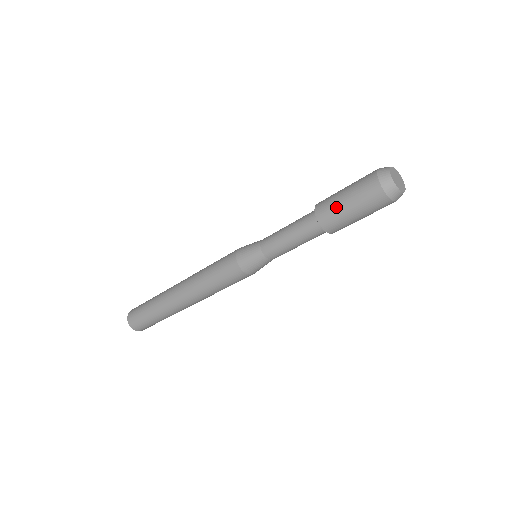
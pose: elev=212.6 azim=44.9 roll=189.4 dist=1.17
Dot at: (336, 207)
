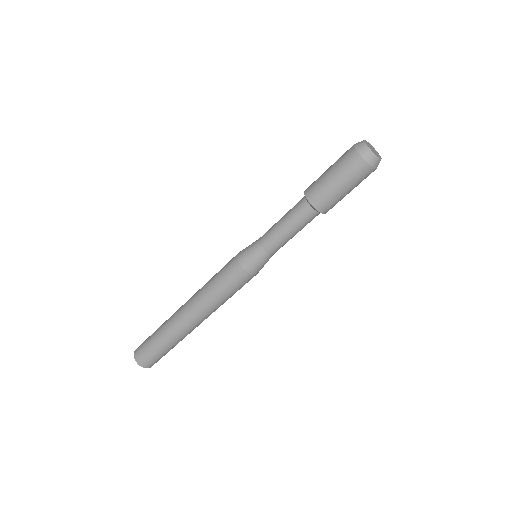
Dot at: (320, 178)
